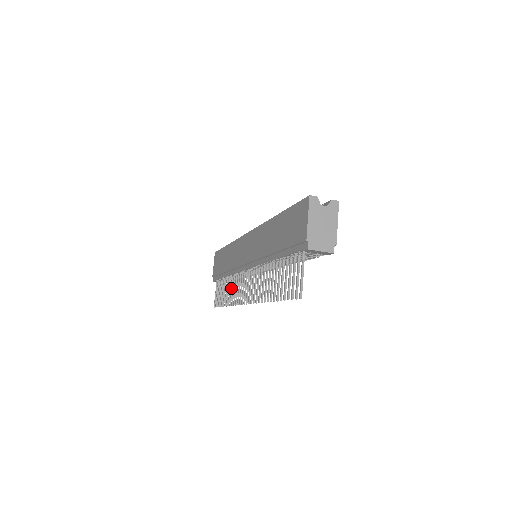
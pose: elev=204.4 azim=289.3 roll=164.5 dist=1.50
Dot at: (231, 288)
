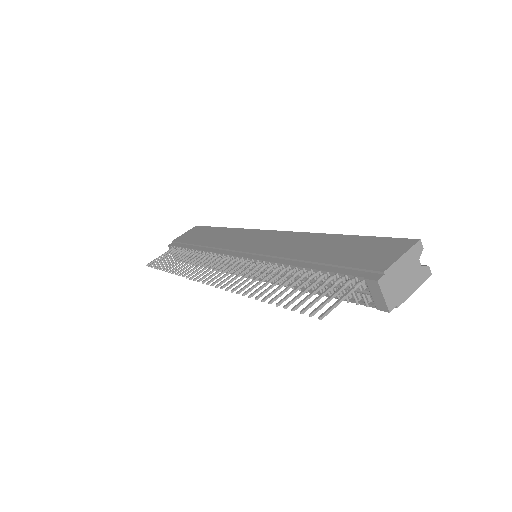
Dot at: (193, 261)
